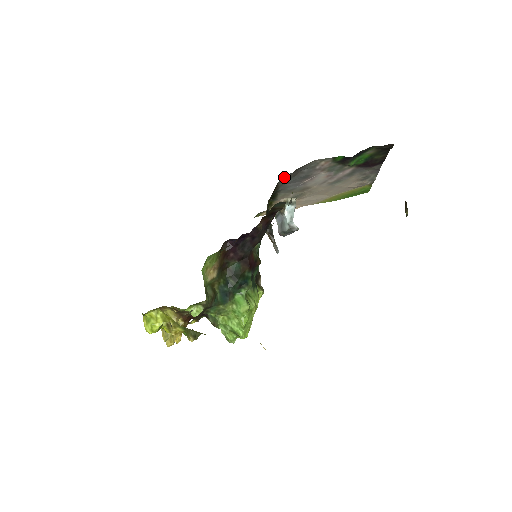
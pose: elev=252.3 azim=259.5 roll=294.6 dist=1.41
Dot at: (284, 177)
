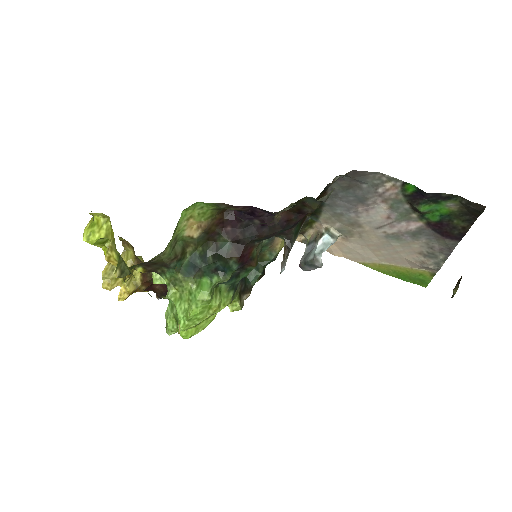
Dot at: (336, 177)
